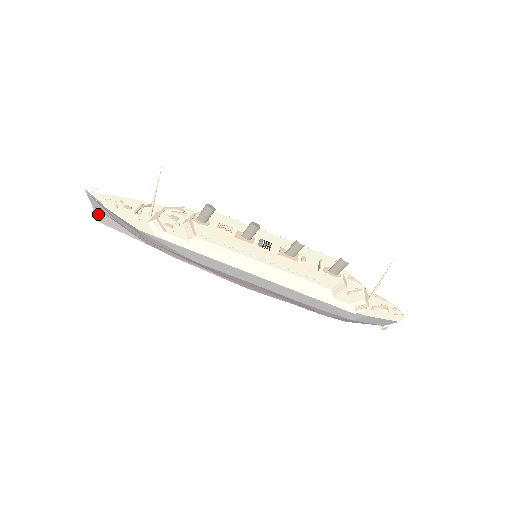
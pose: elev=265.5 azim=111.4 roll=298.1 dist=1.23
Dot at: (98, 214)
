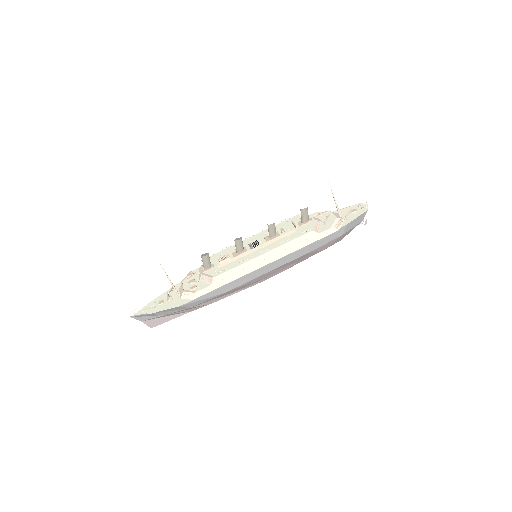
Dot at: (149, 323)
